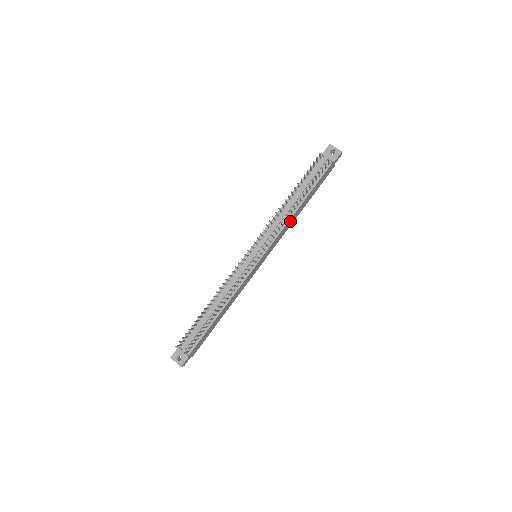
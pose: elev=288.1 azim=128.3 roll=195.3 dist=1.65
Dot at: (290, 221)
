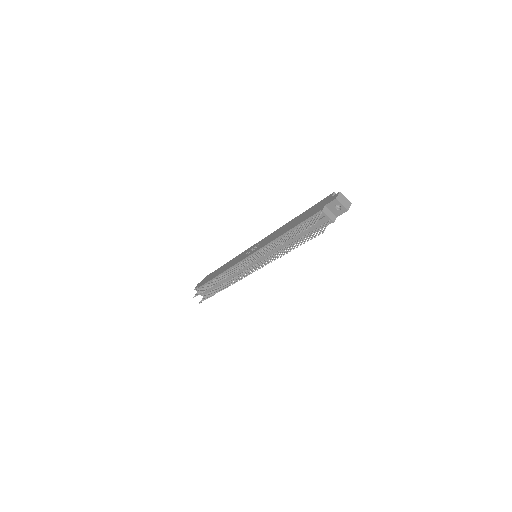
Dot at: occluded
